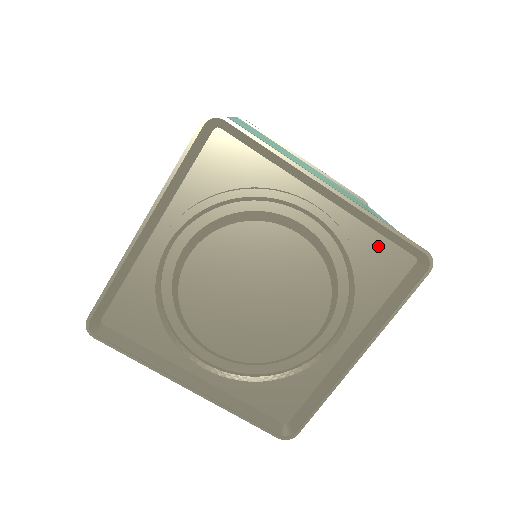
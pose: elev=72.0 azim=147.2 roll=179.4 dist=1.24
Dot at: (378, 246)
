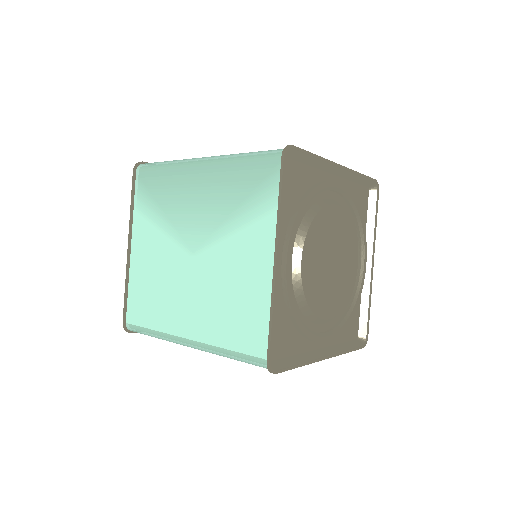
Dot at: (356, 191)
